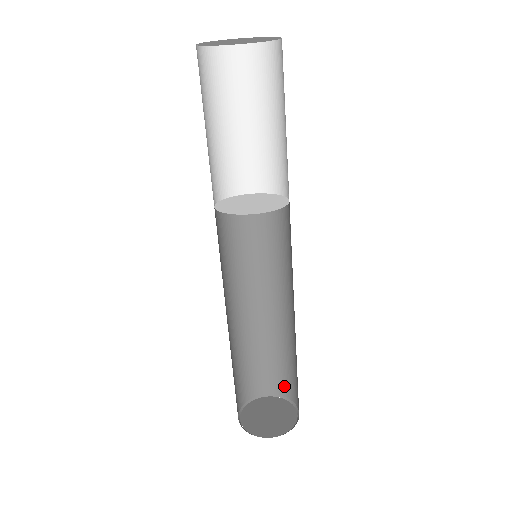
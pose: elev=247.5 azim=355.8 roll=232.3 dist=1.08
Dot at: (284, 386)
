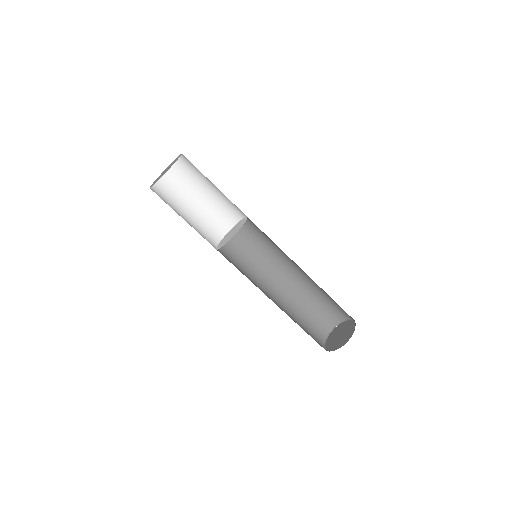
Dot at: (332, 317)
